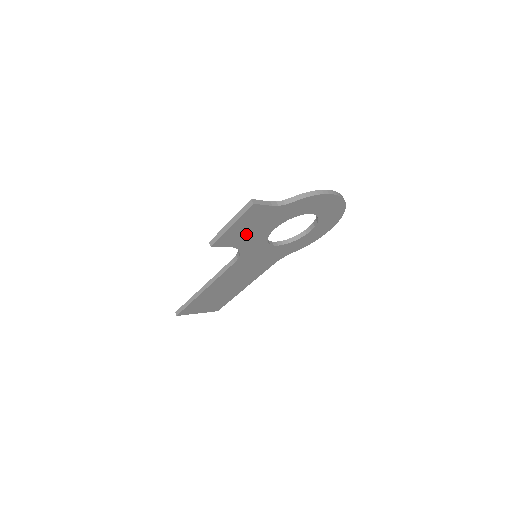
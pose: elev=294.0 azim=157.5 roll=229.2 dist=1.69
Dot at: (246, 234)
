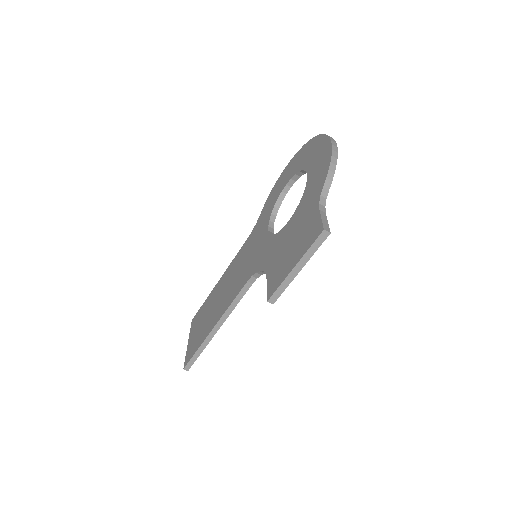
Dot at: occluded
